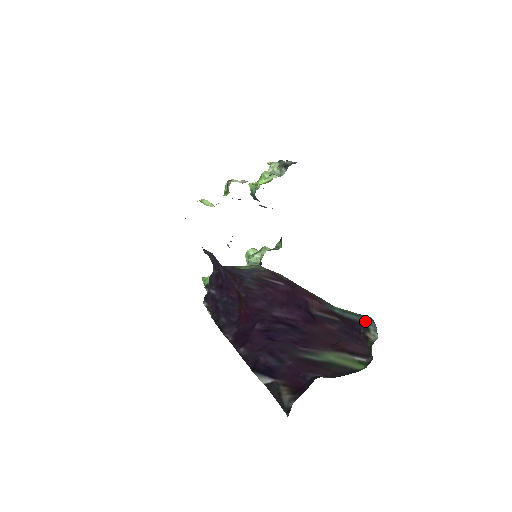
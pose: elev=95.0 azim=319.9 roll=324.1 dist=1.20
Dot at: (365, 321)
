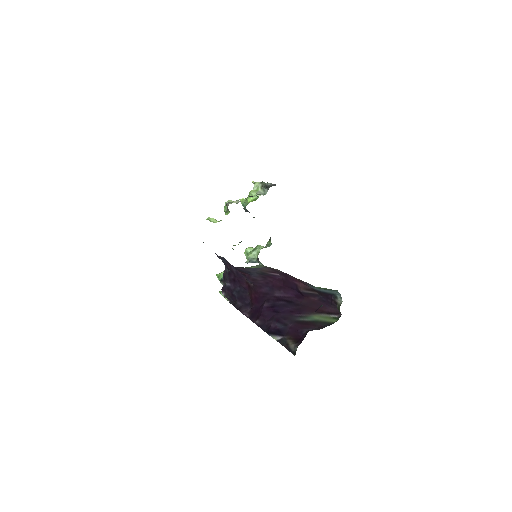
Dot at: (334, 293)
